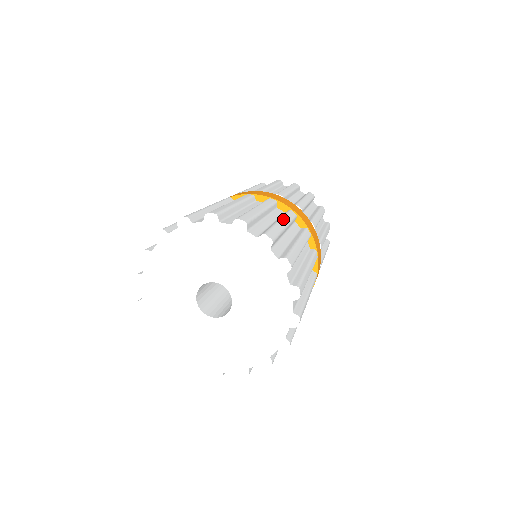
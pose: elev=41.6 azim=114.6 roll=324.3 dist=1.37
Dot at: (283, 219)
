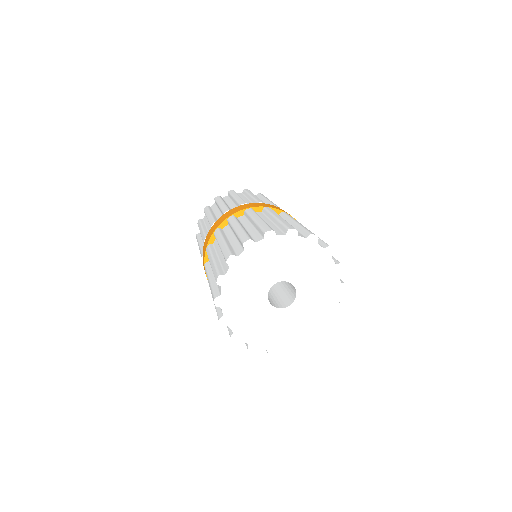
Dot at: occluded
